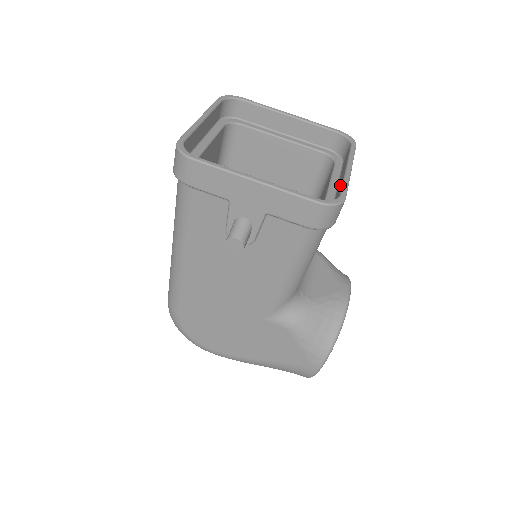
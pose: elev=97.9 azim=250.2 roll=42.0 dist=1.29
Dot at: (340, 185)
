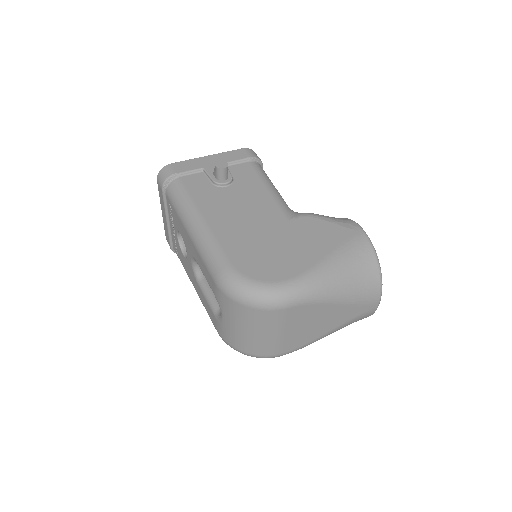
Dot at: occluded
